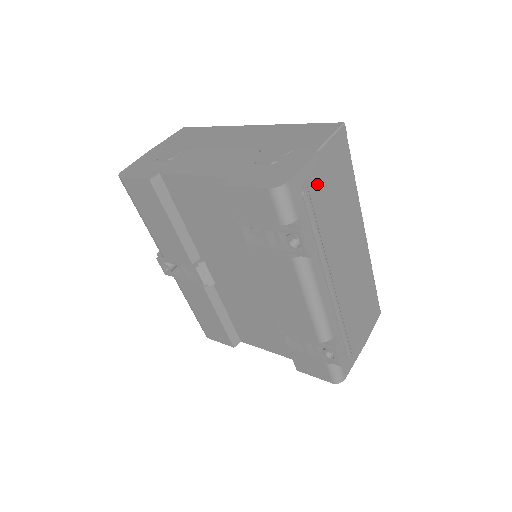
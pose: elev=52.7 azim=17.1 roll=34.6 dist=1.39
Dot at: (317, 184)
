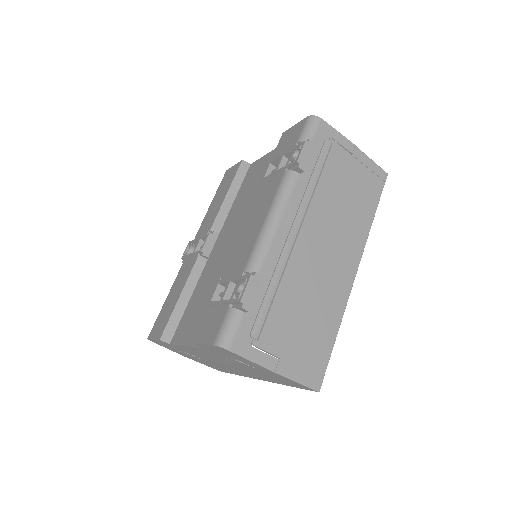
Dot at: (340, 158)
